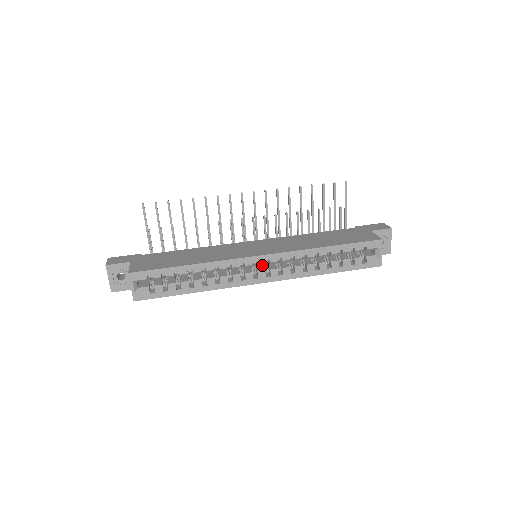
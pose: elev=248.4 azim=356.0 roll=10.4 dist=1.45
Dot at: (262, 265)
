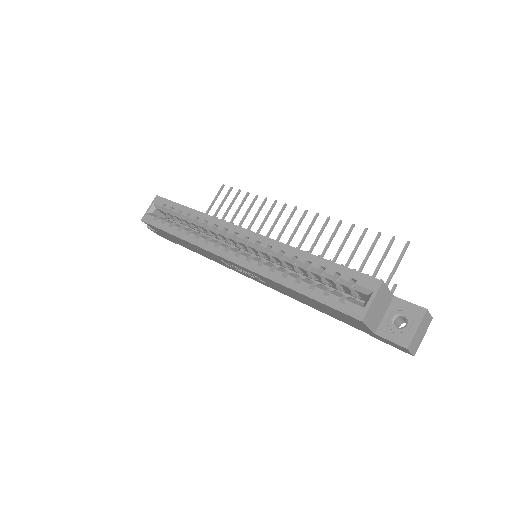
Dot at: occluded
